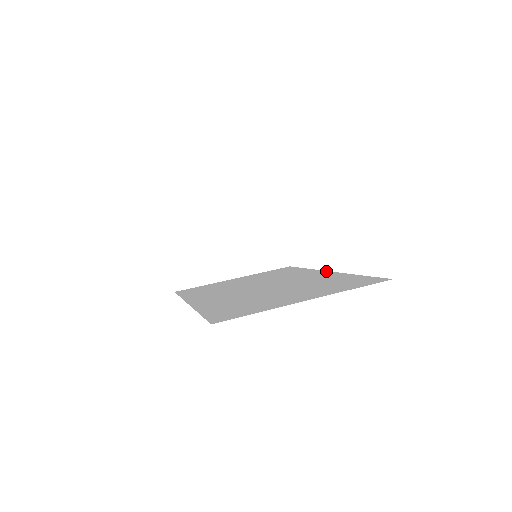
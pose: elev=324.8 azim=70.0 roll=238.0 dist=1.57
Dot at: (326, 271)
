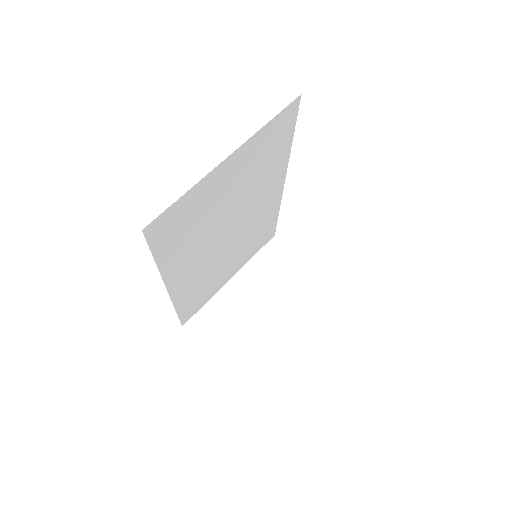
Dot at: occluded
